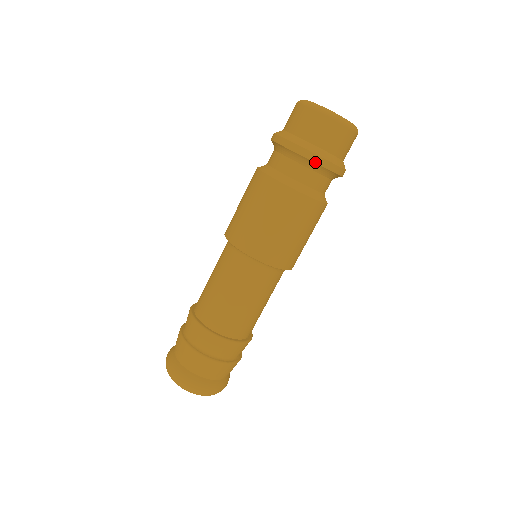
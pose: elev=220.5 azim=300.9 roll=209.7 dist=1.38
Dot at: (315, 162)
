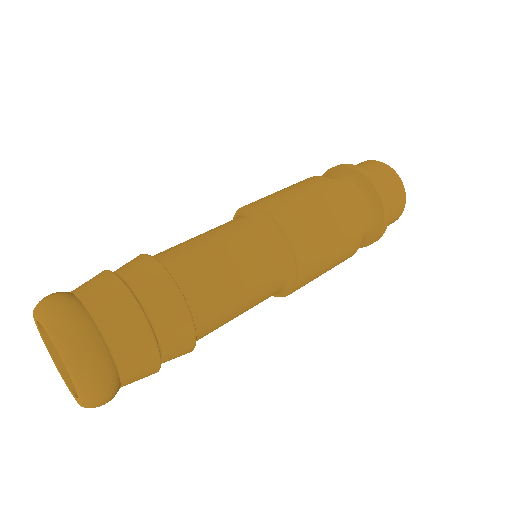
Dot at: (385, 217)
